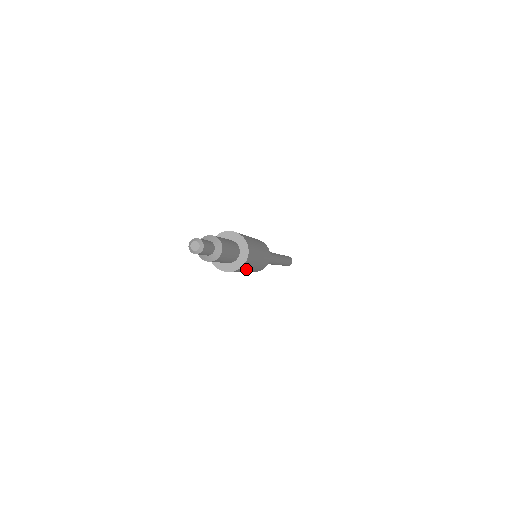
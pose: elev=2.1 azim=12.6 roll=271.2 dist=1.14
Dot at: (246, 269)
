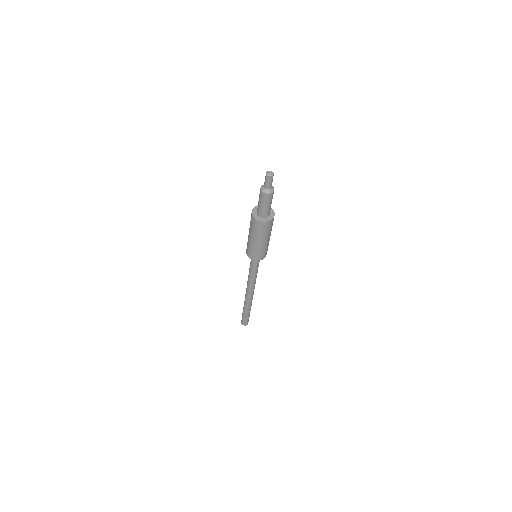
Dot at: (268, 232)
